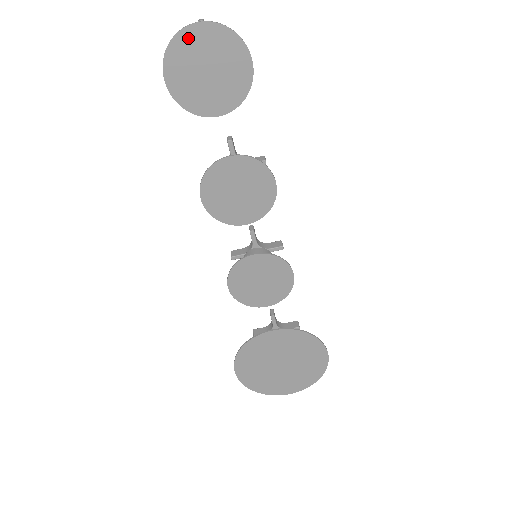
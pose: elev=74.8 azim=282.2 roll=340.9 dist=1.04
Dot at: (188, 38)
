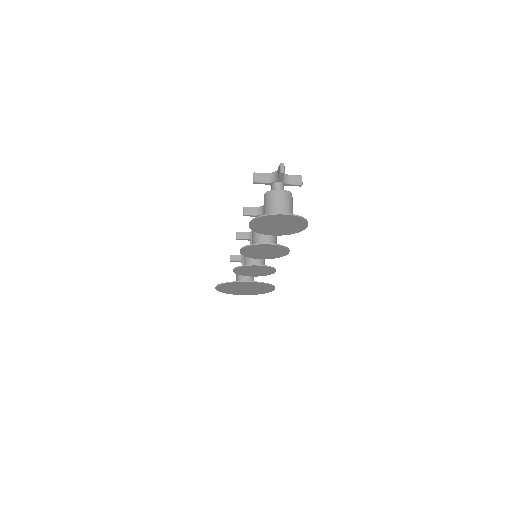
Dot at: (275, 217)
